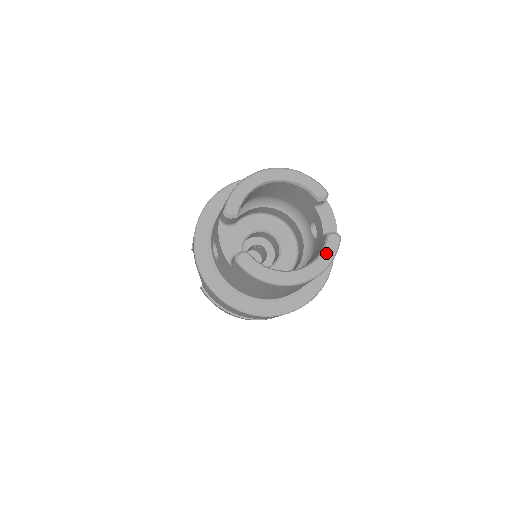
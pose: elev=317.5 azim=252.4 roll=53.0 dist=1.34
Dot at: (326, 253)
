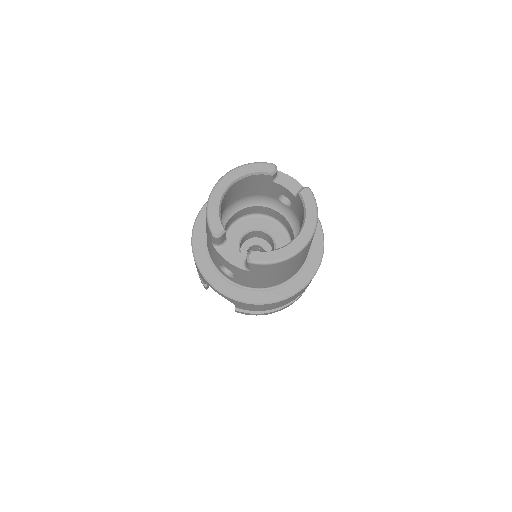
Dot at: (308, 207)
